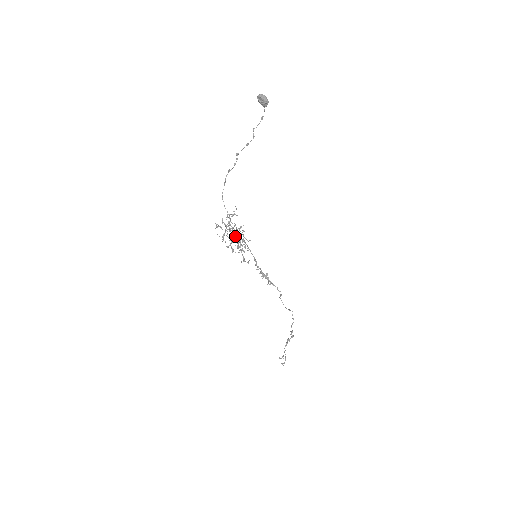
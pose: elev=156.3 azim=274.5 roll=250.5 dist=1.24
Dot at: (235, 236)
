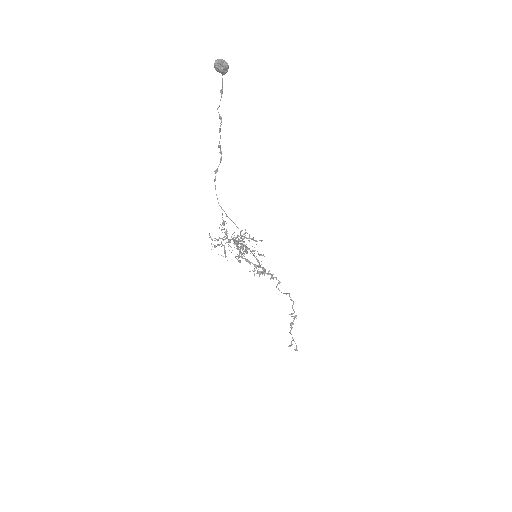
Dot at: (236, 246)
